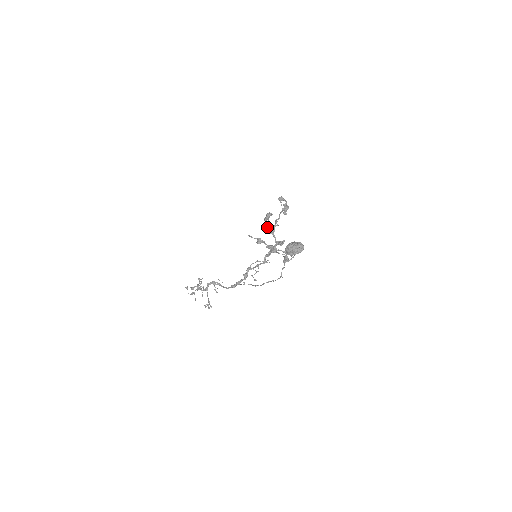
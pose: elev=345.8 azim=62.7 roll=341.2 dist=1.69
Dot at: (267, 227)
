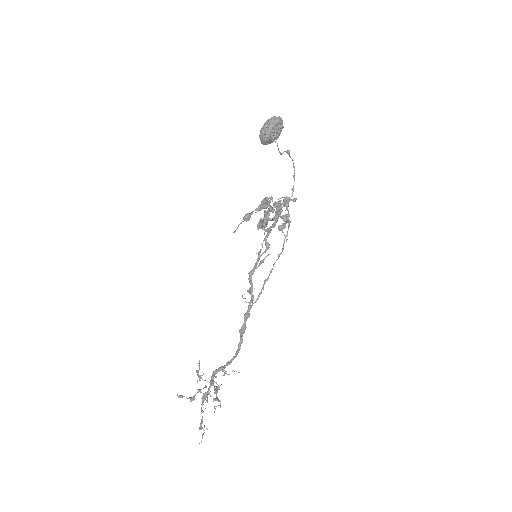
Dot at: (261, 224)
